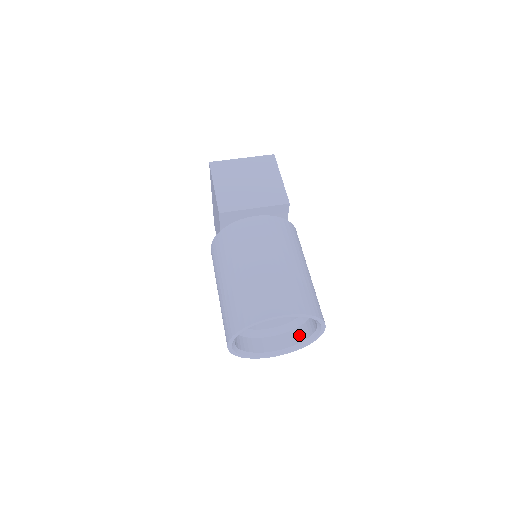
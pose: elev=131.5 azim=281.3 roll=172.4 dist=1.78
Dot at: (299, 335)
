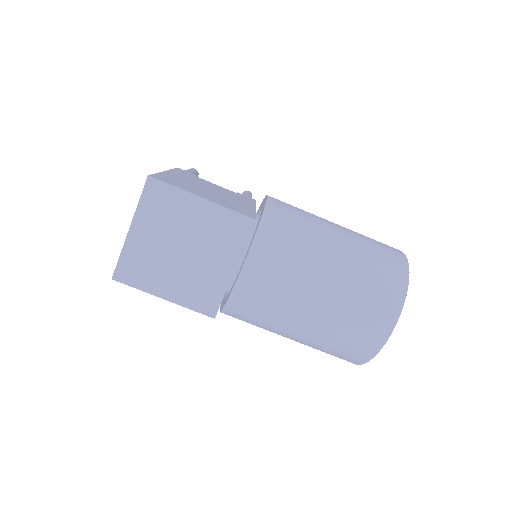
Dot at: occluded
